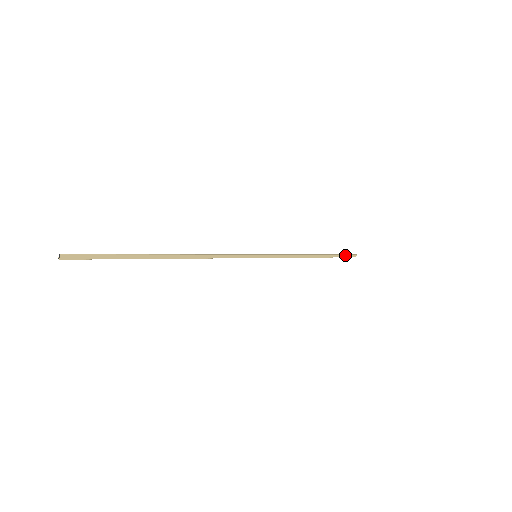
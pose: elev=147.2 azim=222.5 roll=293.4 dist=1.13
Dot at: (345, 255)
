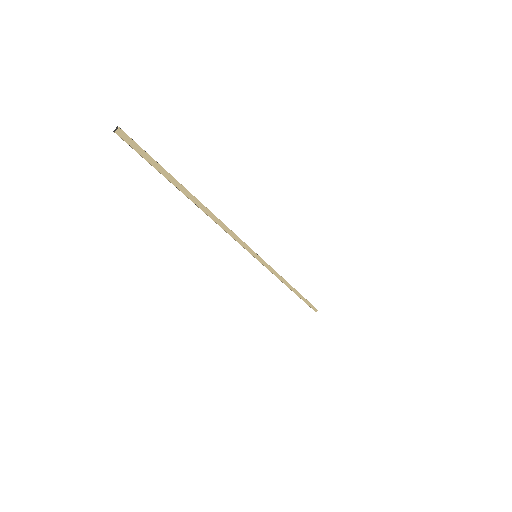
Dot at: (311, 304)
